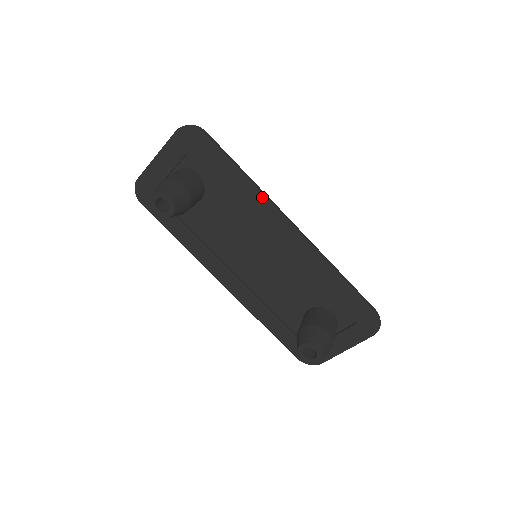
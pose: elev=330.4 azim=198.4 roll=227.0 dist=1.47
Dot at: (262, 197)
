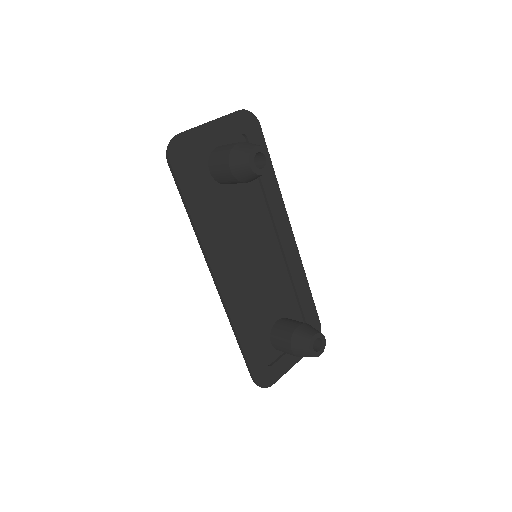
Dot at: (281, 200)
